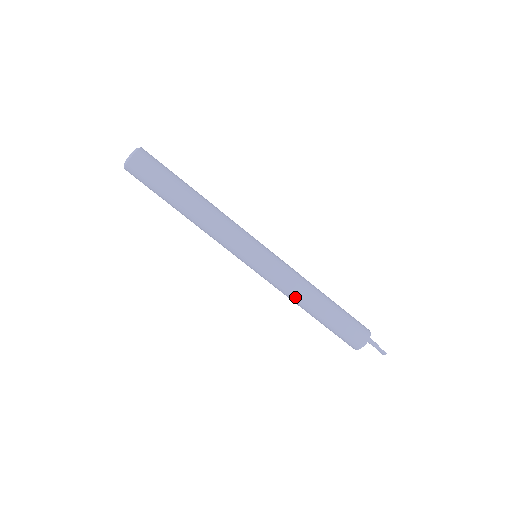
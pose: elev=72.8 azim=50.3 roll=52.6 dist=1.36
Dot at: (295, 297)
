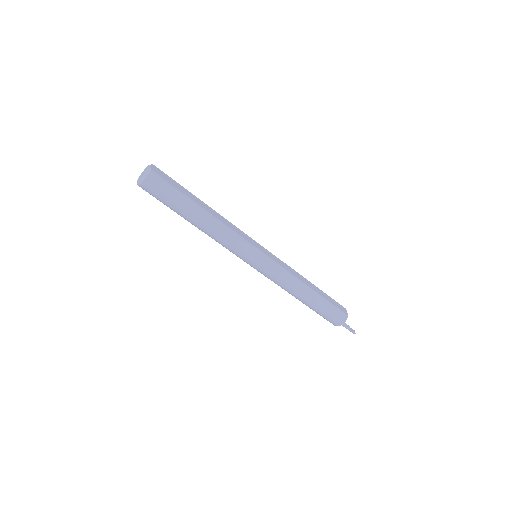
Dot at: occluded
